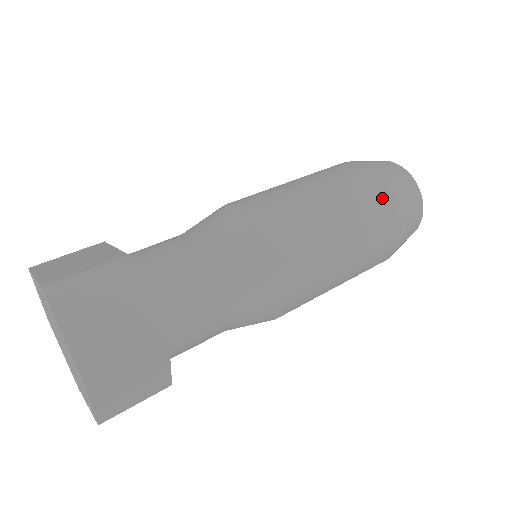
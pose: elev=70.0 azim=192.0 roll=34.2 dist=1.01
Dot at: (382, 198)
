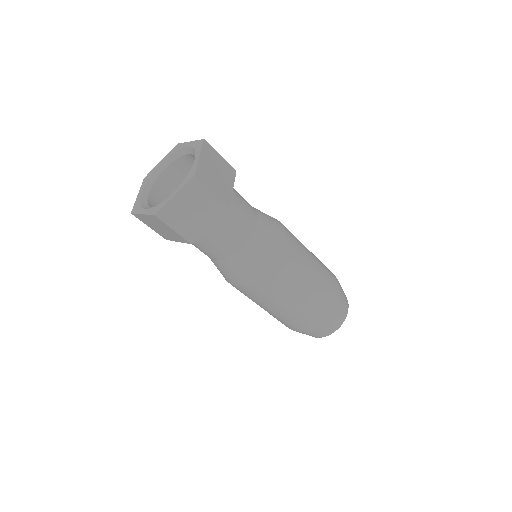
Dot at: (334, 285)
